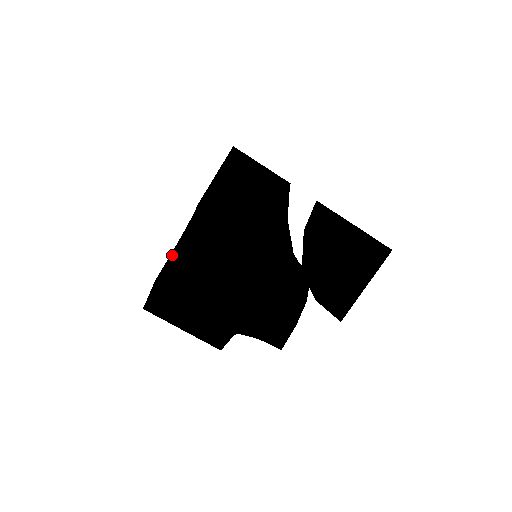
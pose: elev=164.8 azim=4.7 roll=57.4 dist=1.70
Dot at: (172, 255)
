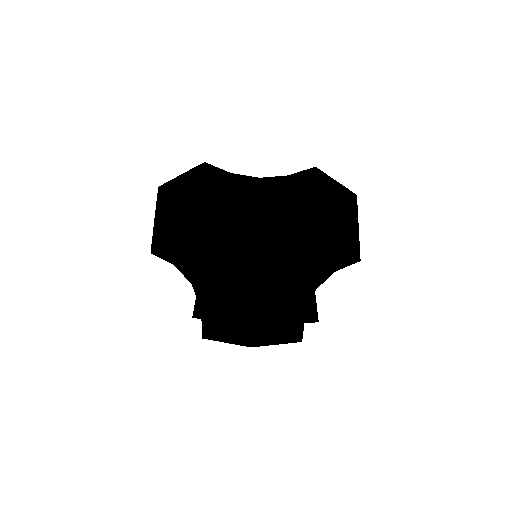
Dot at: occluded
